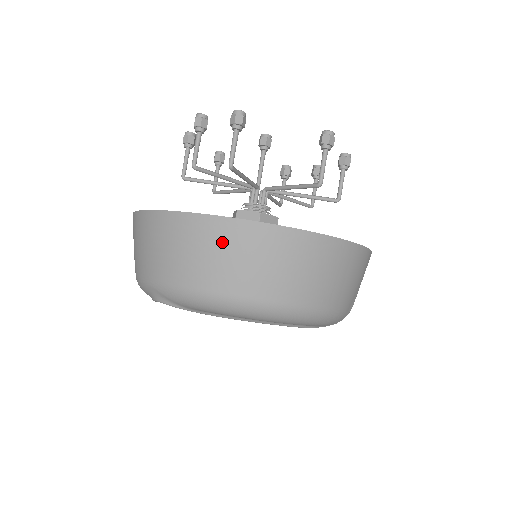
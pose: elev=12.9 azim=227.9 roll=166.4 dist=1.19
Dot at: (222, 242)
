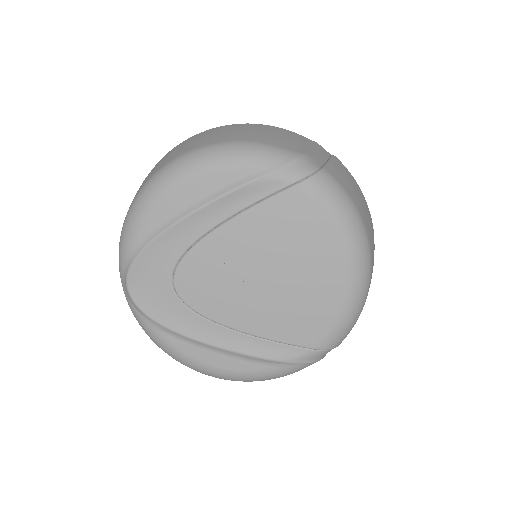
Dot at: occluded
